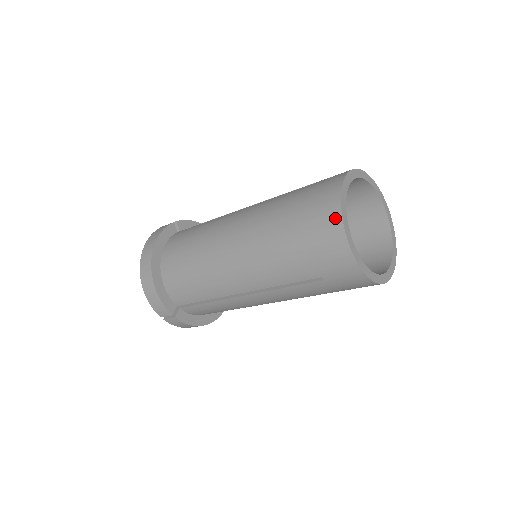
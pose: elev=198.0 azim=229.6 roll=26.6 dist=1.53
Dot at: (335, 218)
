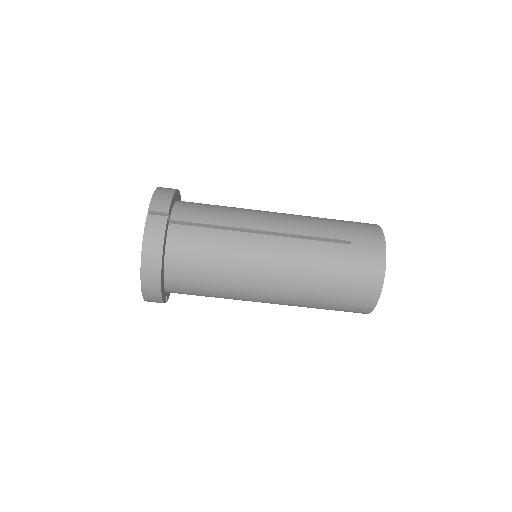
Dot at: occluded
